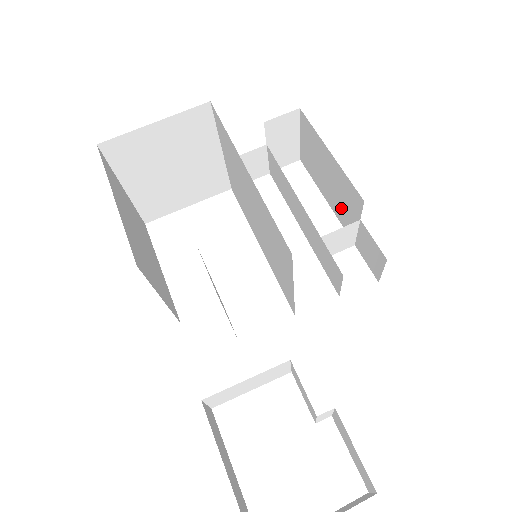
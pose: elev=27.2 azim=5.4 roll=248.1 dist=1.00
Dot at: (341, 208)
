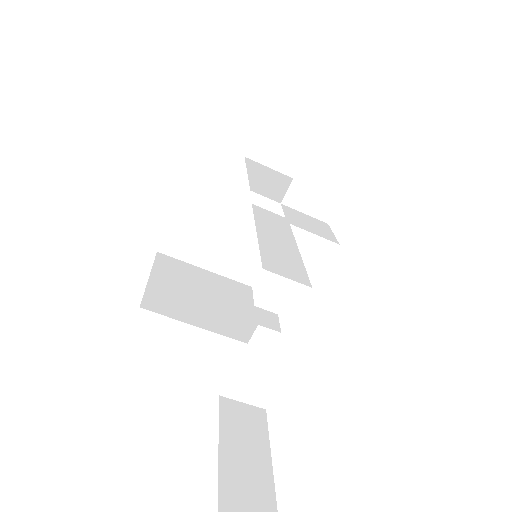
Dot at: occluded
